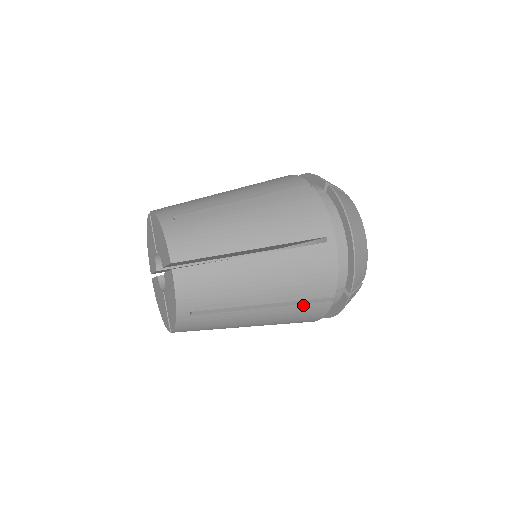
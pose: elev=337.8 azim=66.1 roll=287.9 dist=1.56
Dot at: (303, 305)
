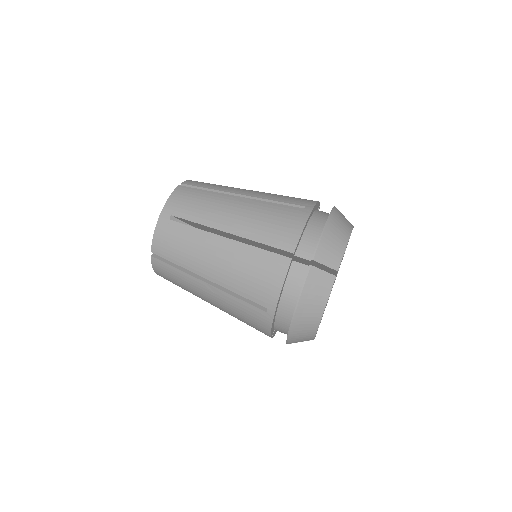
Dot at: occluded
